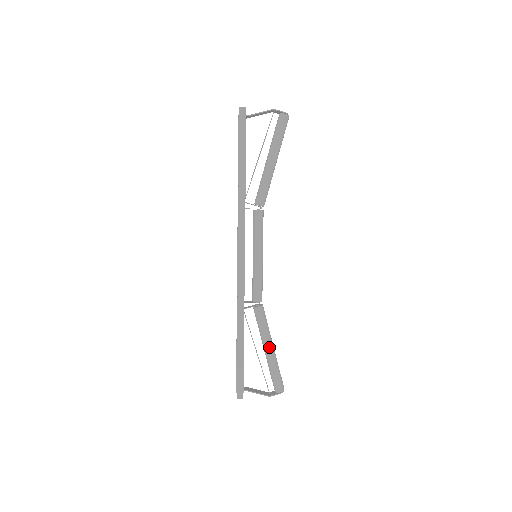
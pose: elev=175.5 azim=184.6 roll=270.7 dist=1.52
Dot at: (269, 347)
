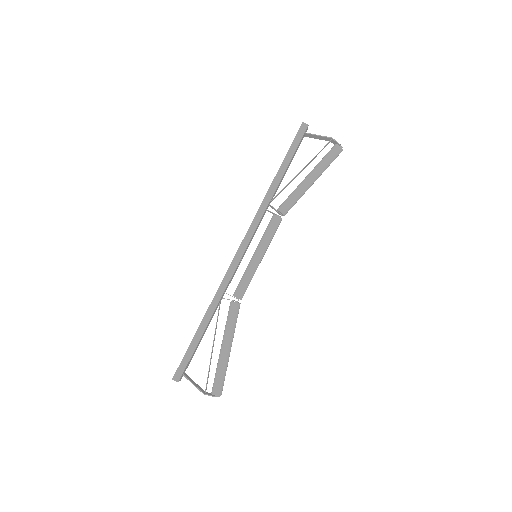
Dot at: (227, 345)
